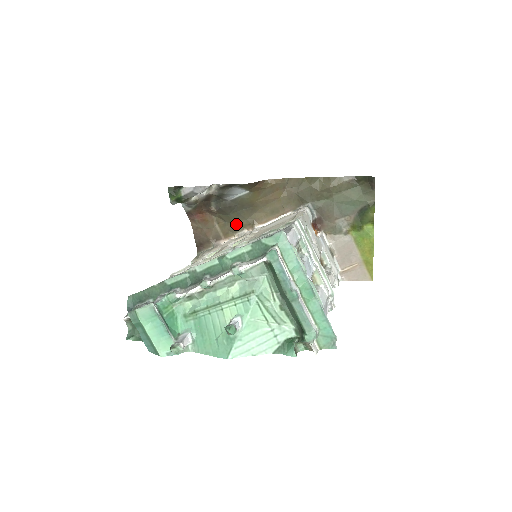
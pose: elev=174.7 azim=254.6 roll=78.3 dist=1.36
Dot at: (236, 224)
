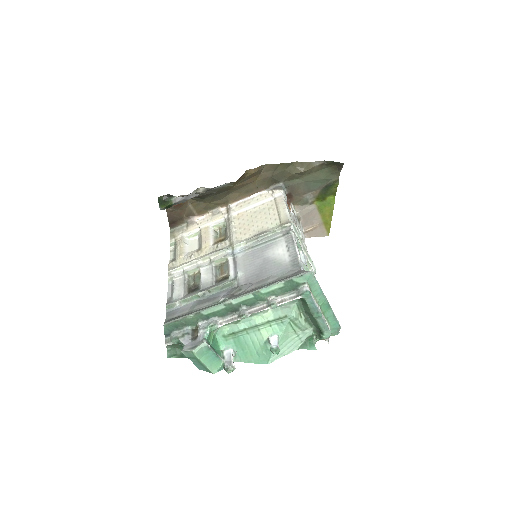
Dot at: (210, 203)
